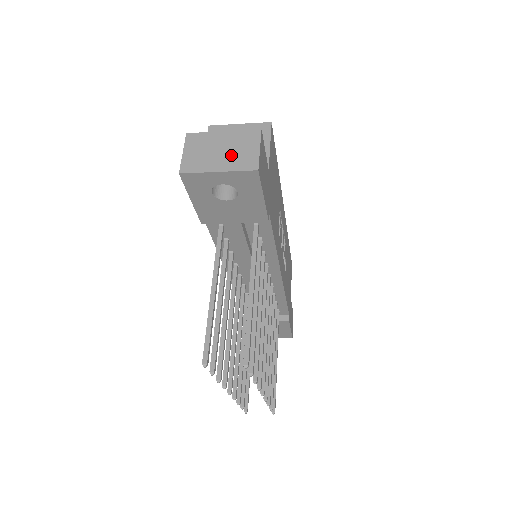
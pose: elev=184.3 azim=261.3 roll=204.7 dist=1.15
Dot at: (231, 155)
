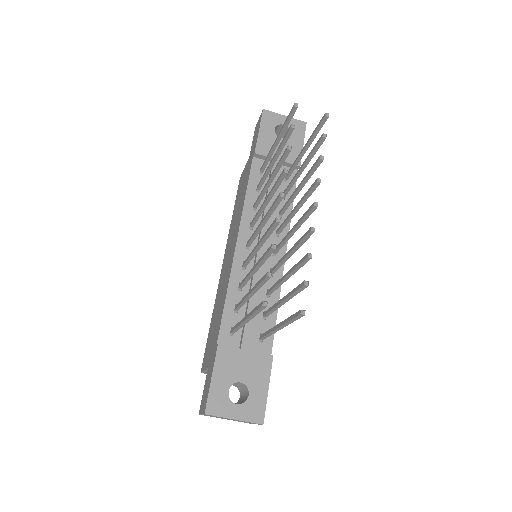
Dot at: occluded
